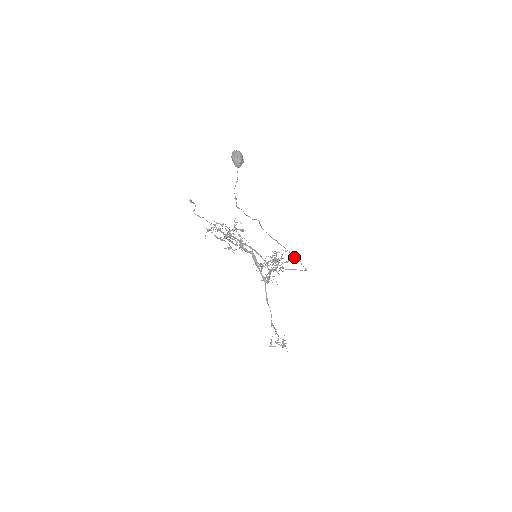
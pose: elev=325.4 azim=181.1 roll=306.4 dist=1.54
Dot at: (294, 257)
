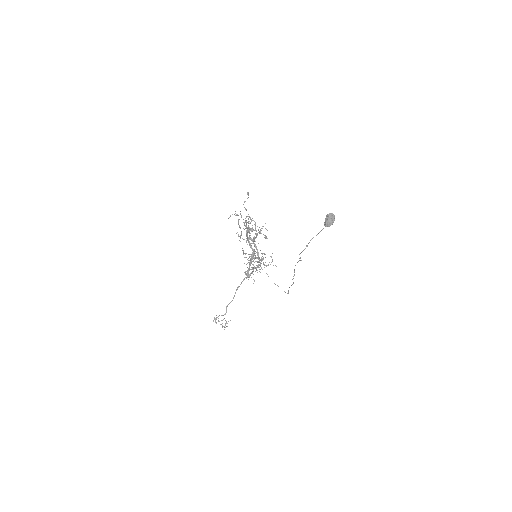
Dot at: occluded
